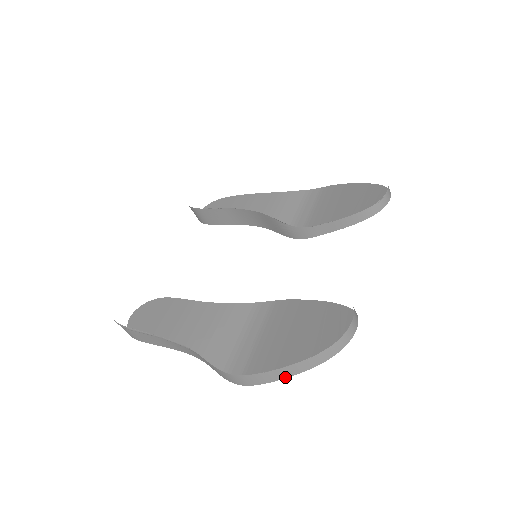
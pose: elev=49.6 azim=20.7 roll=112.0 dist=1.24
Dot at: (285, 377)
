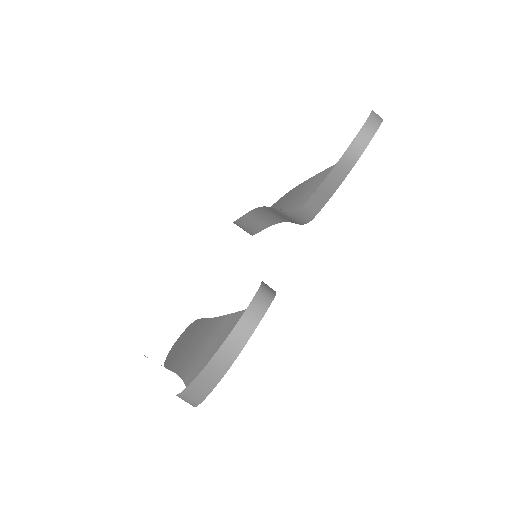
Dot at: (207, 393)
